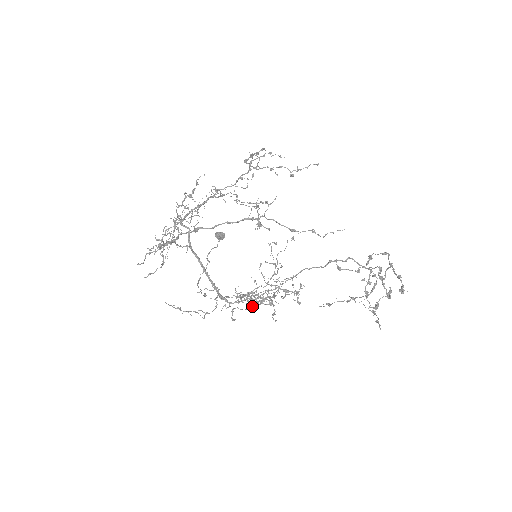
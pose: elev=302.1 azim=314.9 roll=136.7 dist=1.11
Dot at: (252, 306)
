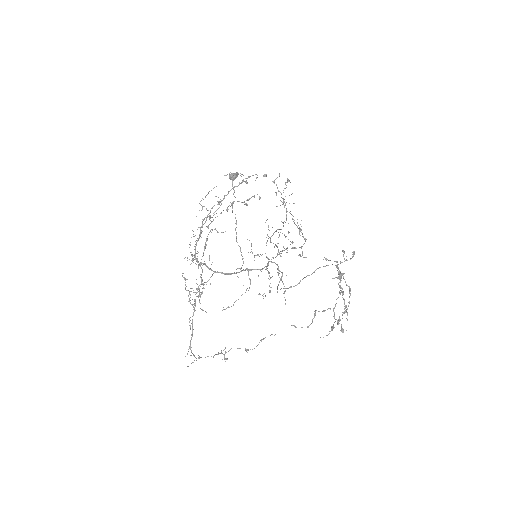
Dot at: occluded
